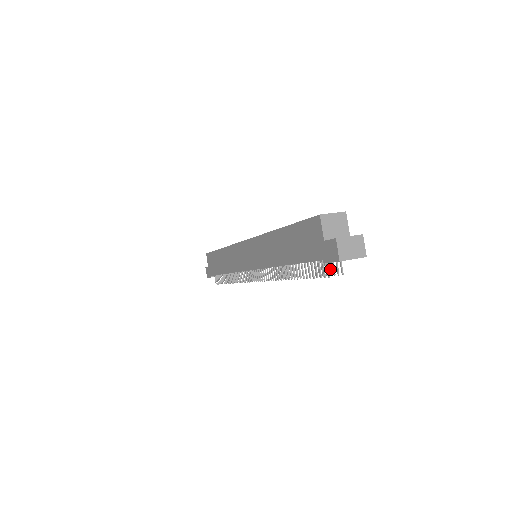
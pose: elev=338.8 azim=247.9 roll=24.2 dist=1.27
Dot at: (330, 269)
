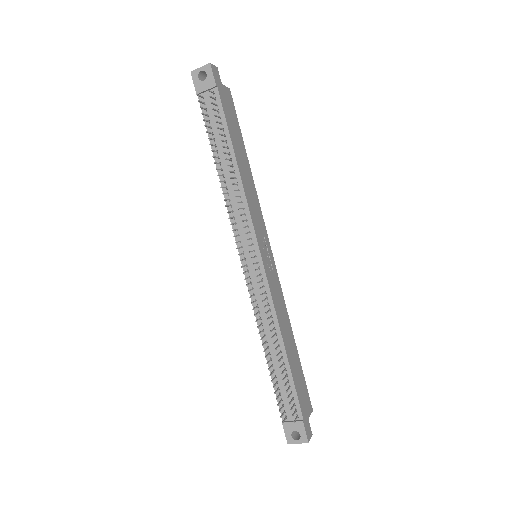
Dot at: (215, 110)
